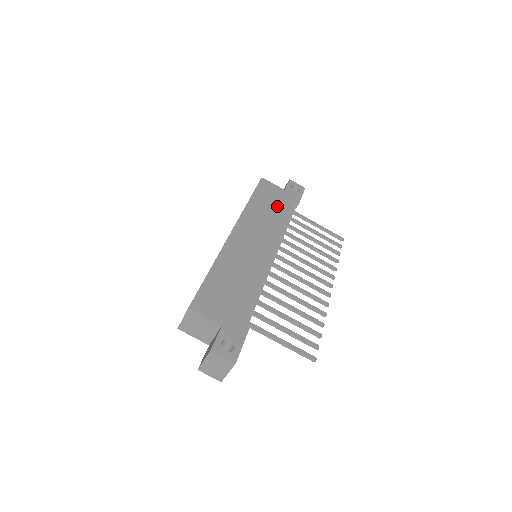
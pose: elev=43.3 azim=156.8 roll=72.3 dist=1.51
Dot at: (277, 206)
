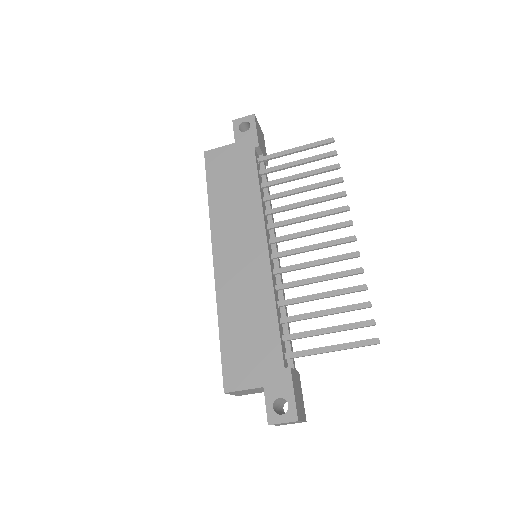
Dot at: (238, 176)
